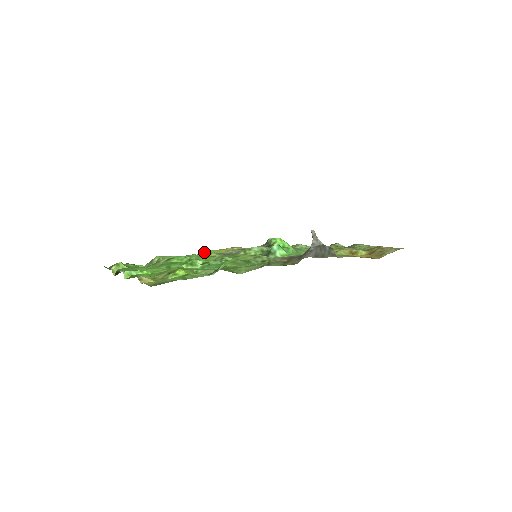
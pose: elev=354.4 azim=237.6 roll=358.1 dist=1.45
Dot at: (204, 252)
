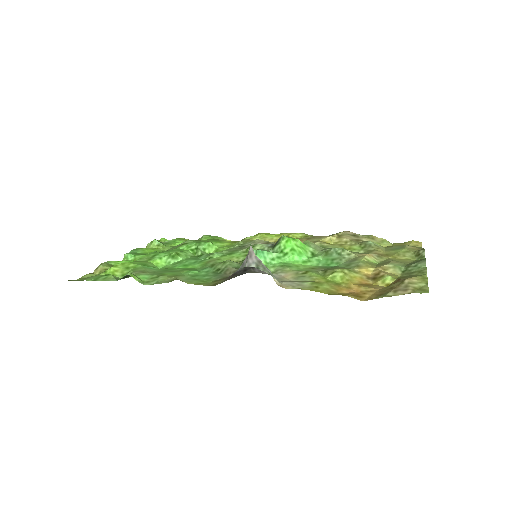
Dot at: (256, 235)
